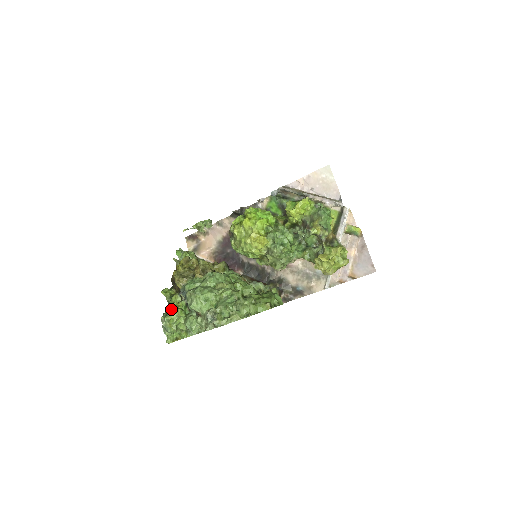
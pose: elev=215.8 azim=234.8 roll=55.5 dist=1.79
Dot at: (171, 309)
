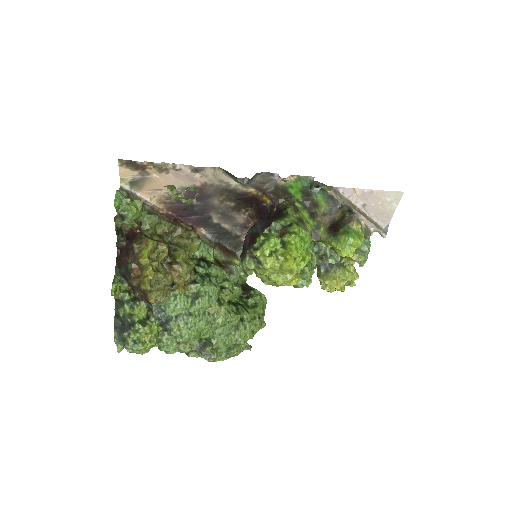
Dot at: (143, 337)
